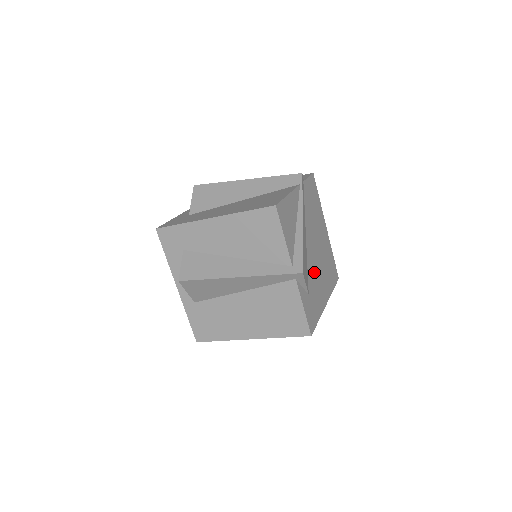
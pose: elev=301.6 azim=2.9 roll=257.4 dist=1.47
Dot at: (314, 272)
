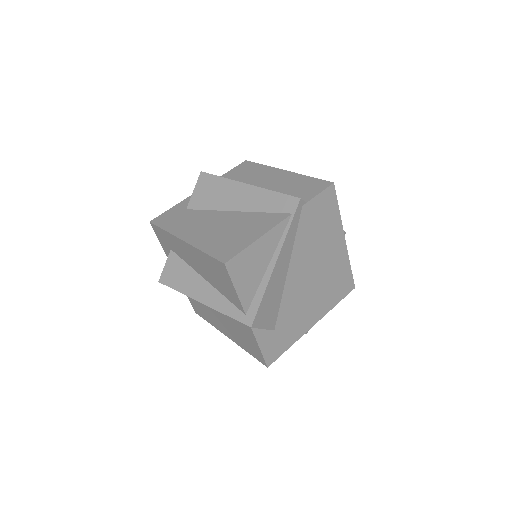
Dot at: (295, 302)
